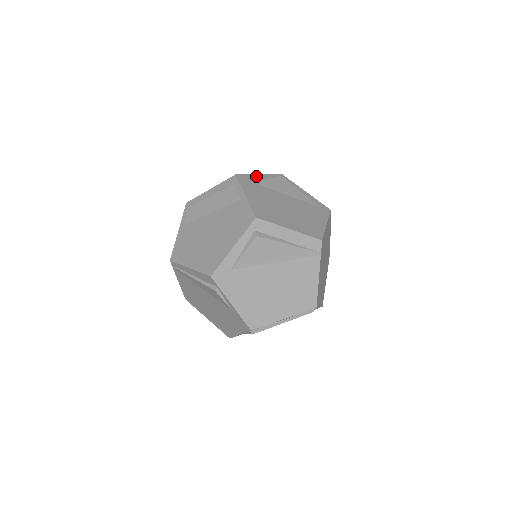
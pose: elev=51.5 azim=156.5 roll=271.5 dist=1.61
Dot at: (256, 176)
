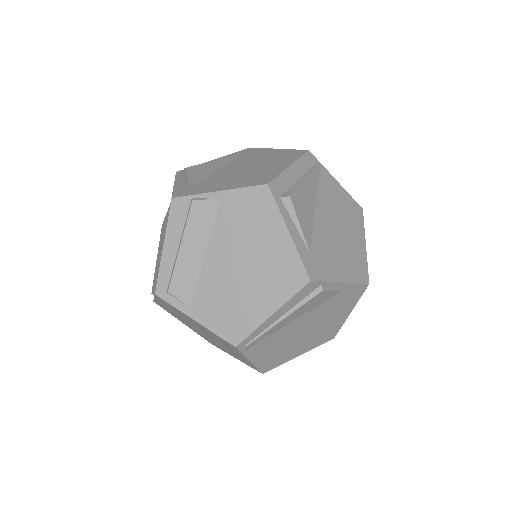
Dot at: (178, 186)
